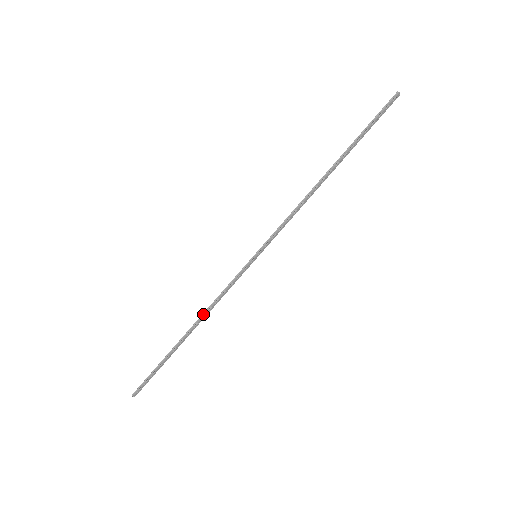
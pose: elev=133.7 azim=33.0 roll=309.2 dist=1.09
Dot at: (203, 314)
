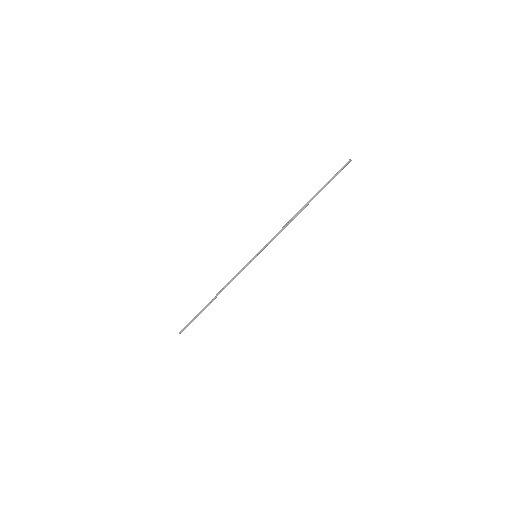
Dot at: (223, 288)
